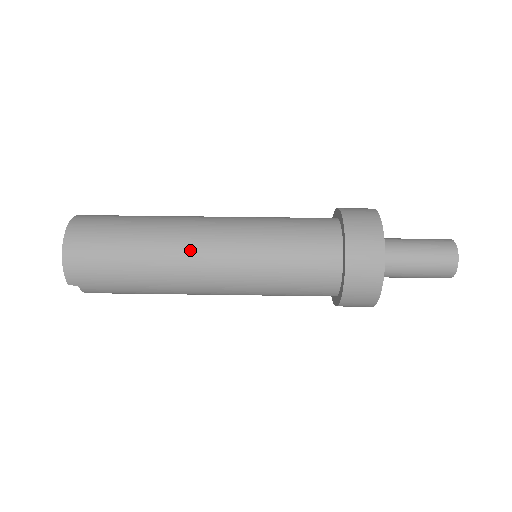
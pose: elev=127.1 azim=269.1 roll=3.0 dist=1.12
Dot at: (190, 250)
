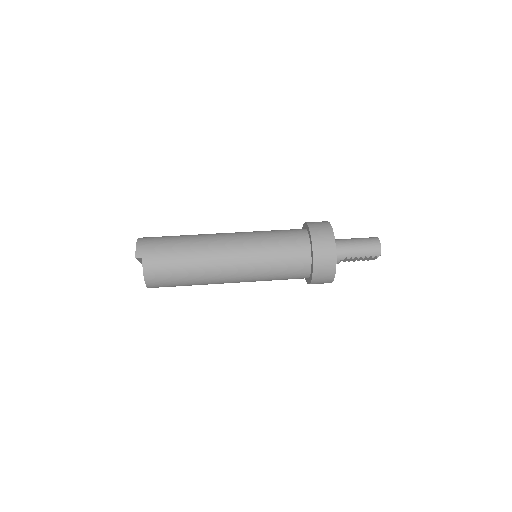
Dot at: (216, 235)
